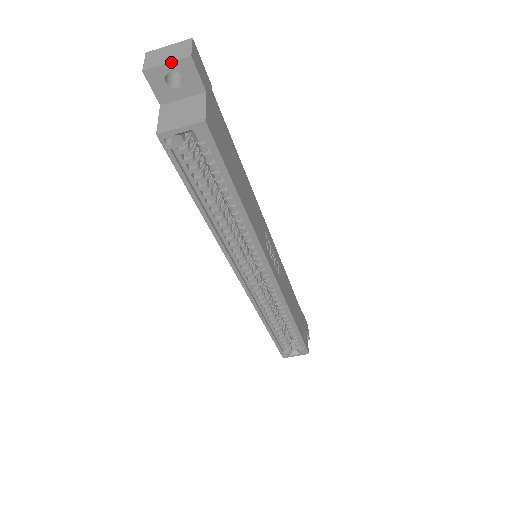
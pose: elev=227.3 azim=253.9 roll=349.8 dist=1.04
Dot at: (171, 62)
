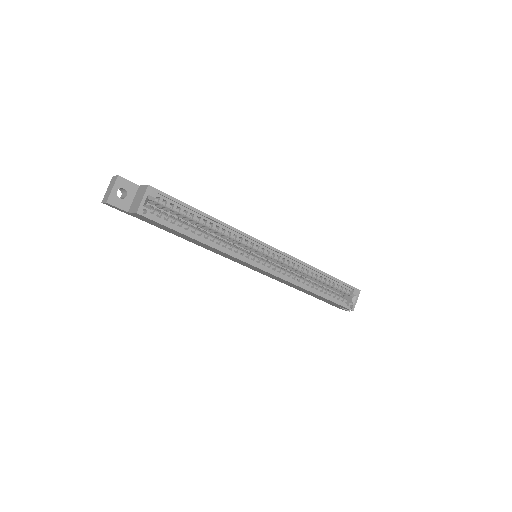
Dot at: (113, 186)
